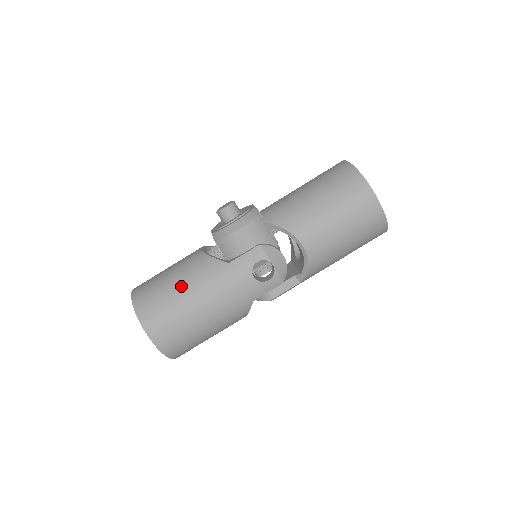
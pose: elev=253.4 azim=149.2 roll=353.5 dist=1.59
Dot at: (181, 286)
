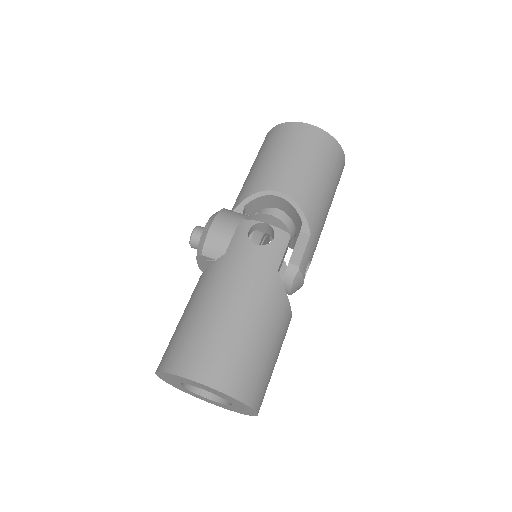
Dot at: (195, 309)
